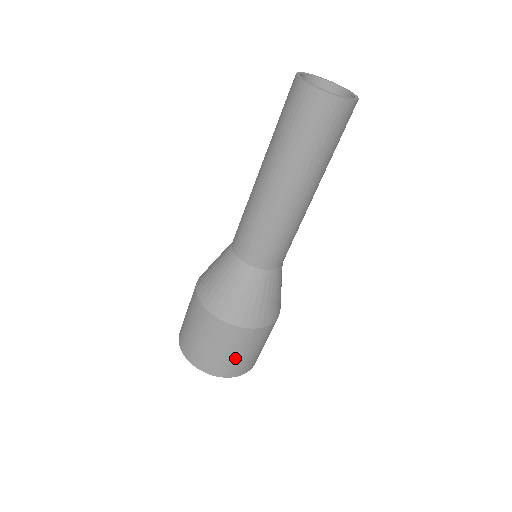
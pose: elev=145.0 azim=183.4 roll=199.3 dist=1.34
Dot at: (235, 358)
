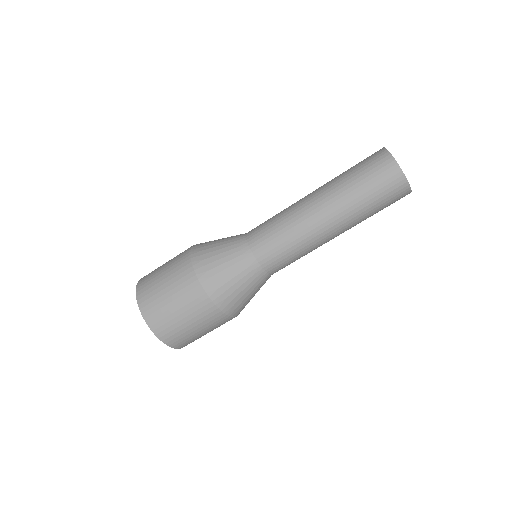
Dot at: occluded
